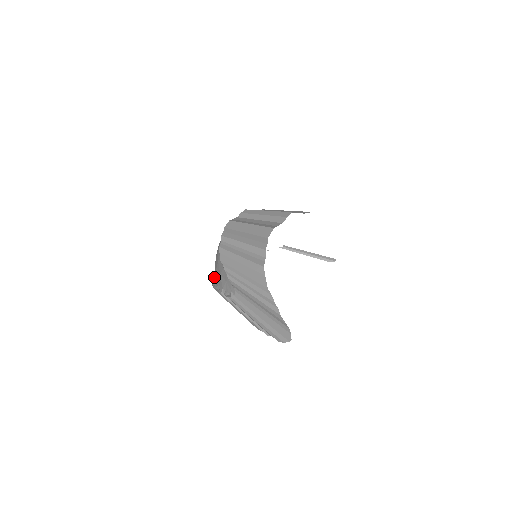
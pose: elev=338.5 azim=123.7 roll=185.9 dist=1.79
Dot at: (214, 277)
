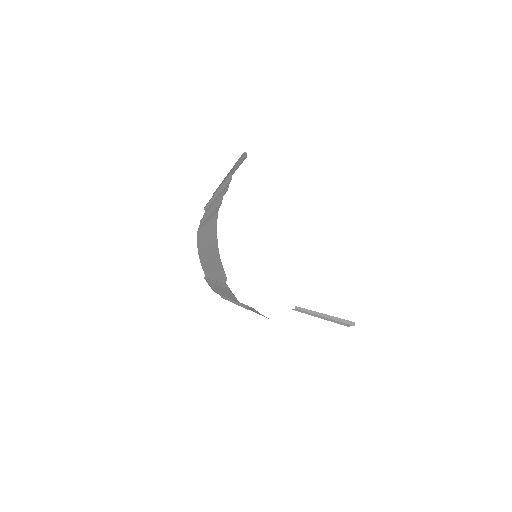
Dot at: occluded
